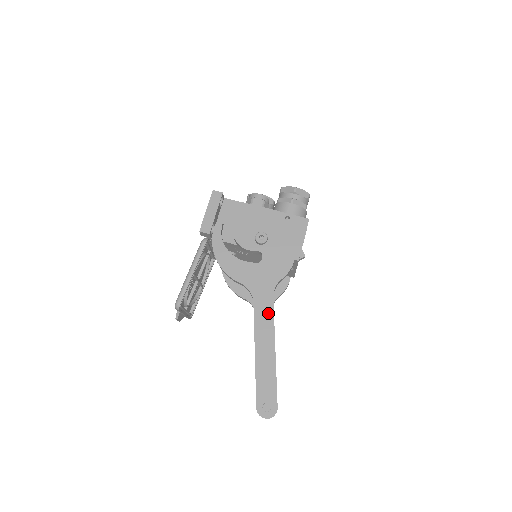
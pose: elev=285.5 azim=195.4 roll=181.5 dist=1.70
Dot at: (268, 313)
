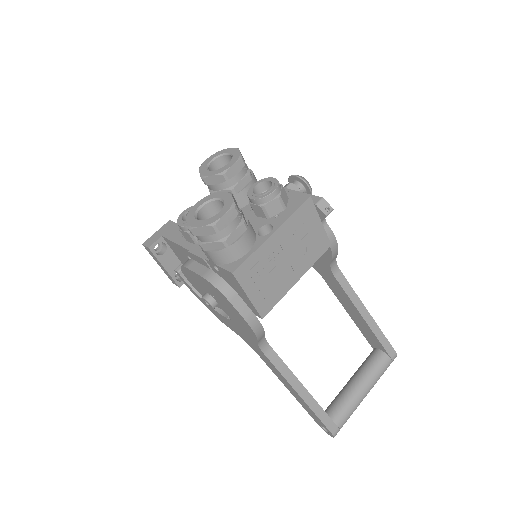
Dot at: (272, 366)
